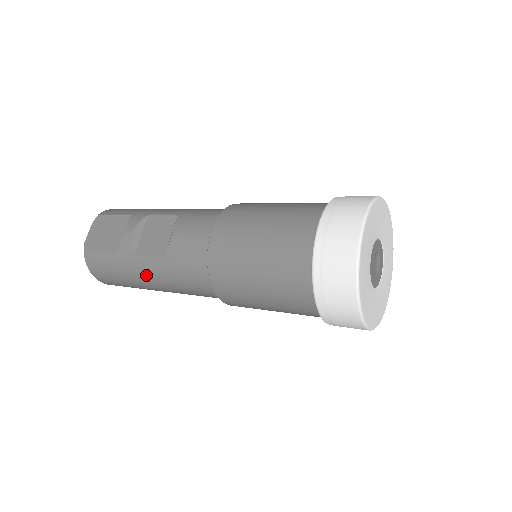
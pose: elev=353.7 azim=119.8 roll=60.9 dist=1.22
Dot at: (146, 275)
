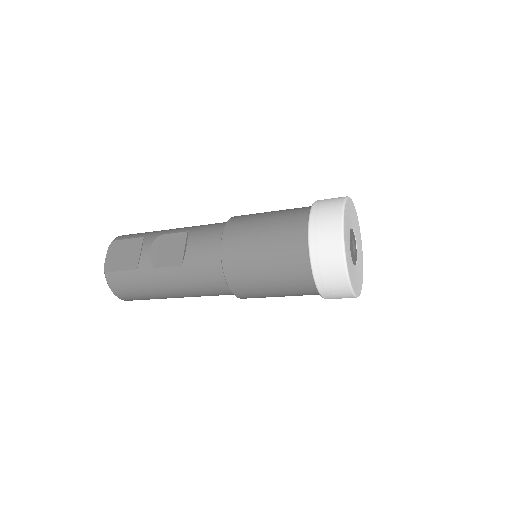
Dot at: (166, 284)
